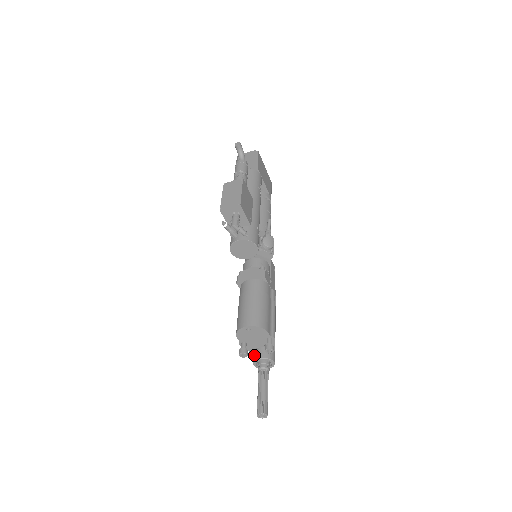
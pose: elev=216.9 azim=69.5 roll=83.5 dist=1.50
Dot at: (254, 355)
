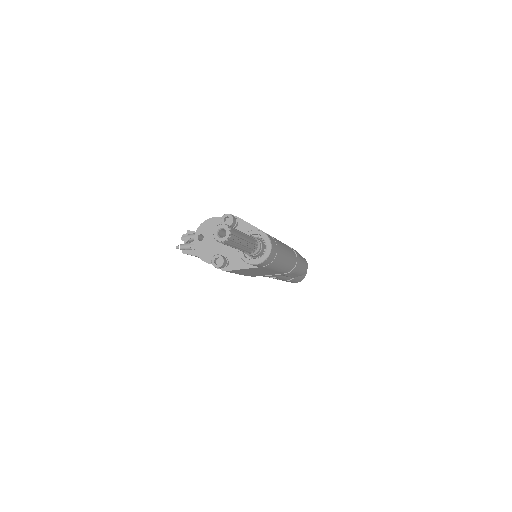
Dot at: occluded
